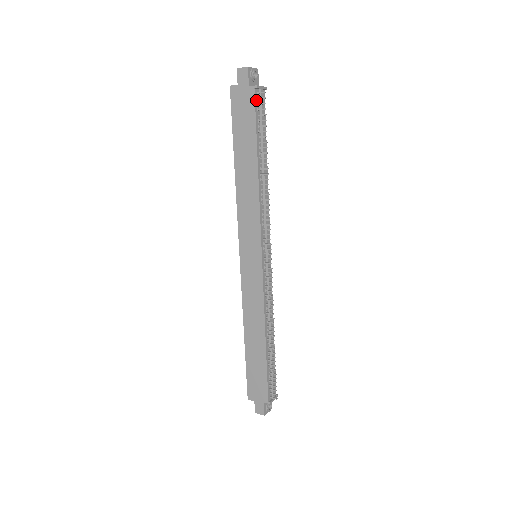
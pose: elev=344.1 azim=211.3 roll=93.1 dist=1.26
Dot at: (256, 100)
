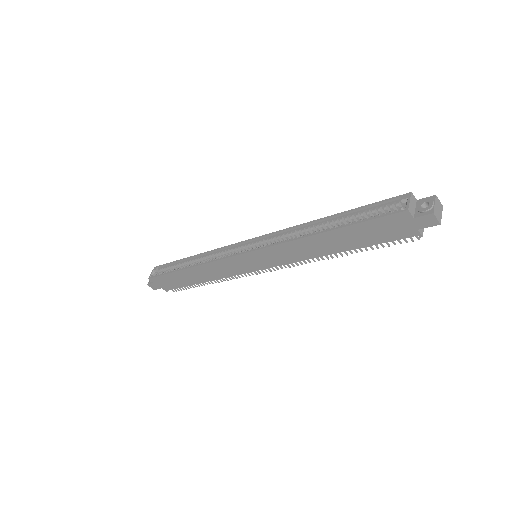
Dot at: (406, 236)
